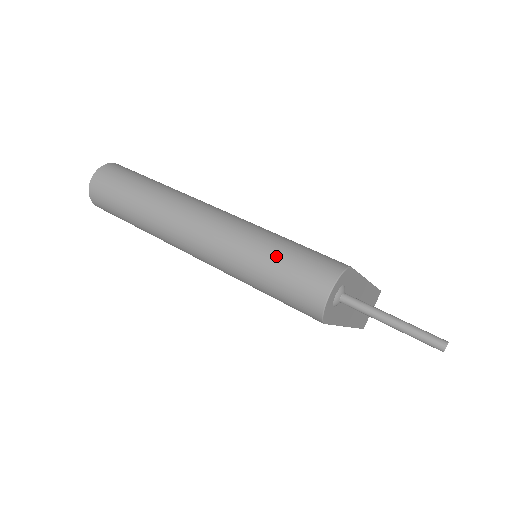
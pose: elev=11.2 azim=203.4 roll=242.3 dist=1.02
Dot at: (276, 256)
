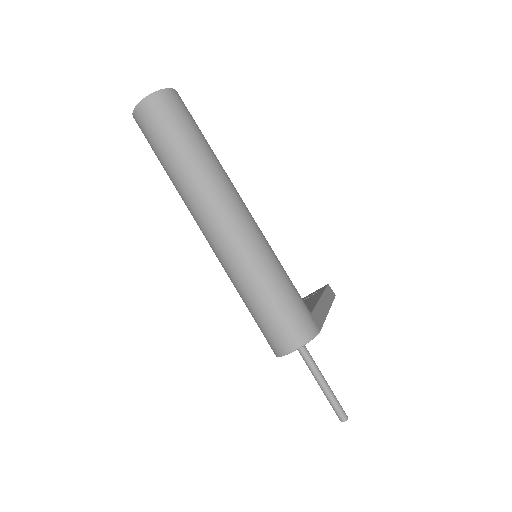
Dot at: (271, 298)
